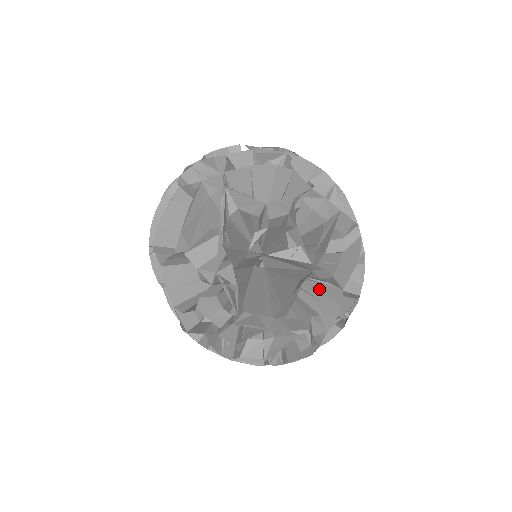
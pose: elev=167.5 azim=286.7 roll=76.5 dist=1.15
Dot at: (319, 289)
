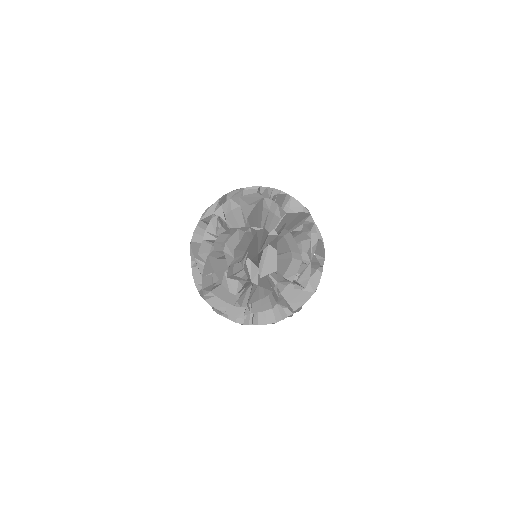
Dot at: (278, 228)
